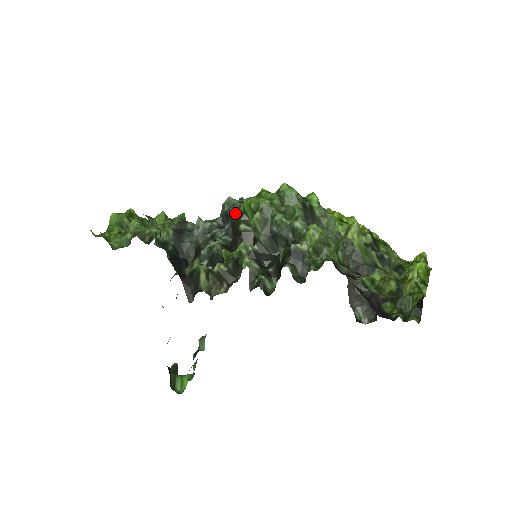
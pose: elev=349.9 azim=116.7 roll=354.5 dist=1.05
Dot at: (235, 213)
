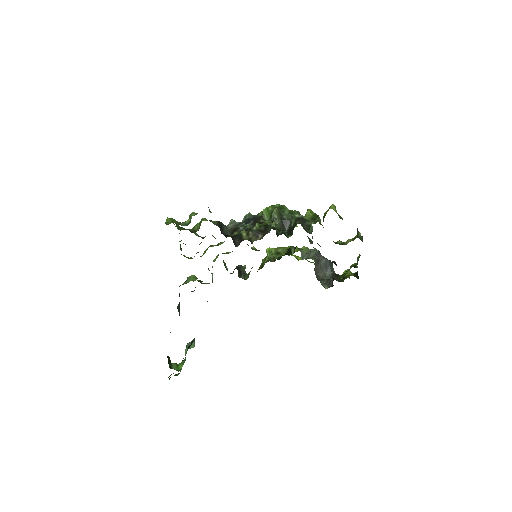
Dot at: (256, 217)
